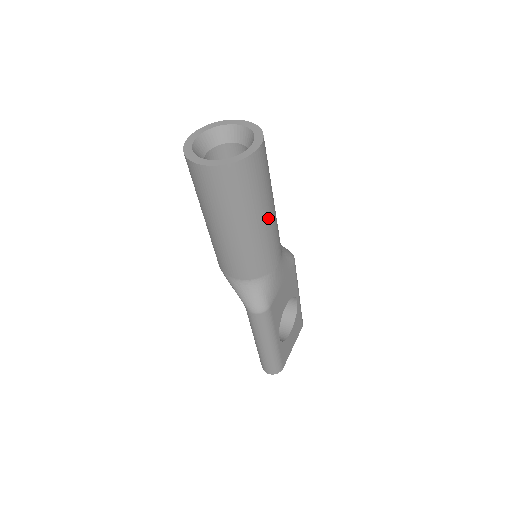
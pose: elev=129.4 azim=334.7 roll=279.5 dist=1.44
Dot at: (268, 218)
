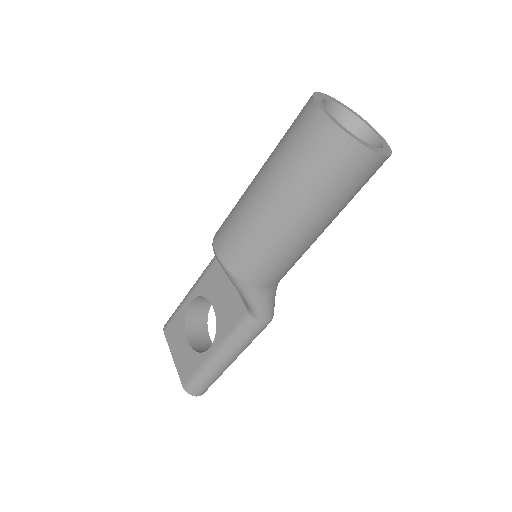
Dot at: occluded
